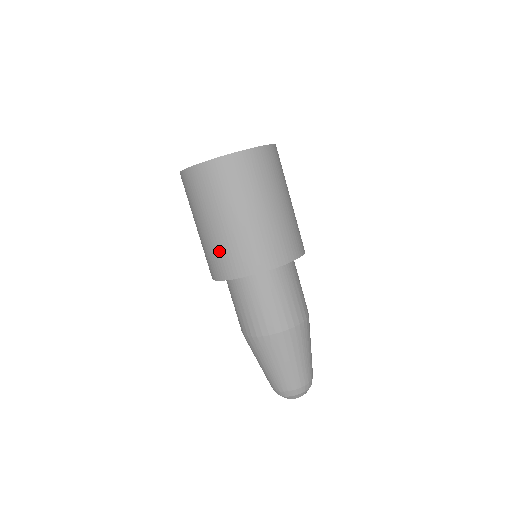
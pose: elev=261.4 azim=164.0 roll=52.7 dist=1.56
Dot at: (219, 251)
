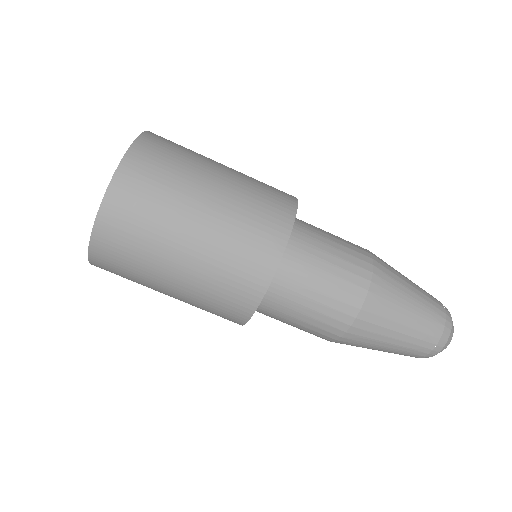
Dot at: (206, 308)
